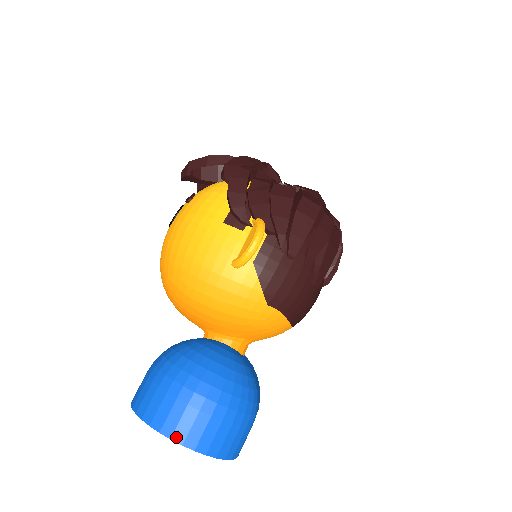
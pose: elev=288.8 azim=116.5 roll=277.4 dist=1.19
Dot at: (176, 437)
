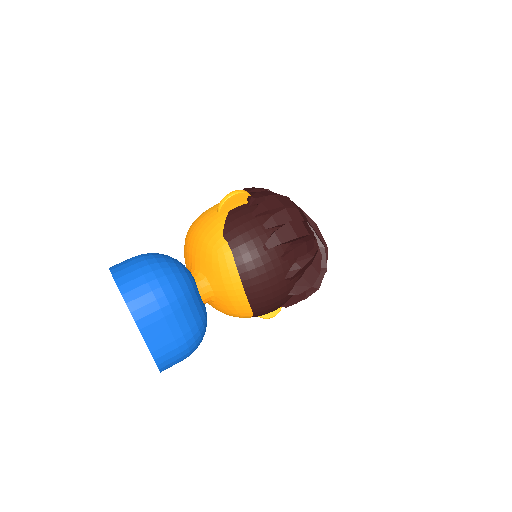
Dot at: (113, 270)
